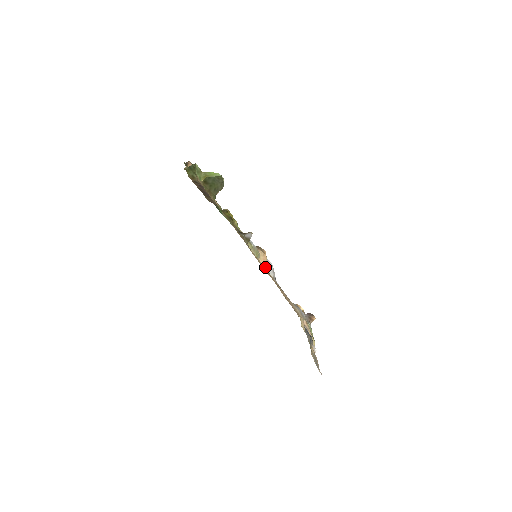
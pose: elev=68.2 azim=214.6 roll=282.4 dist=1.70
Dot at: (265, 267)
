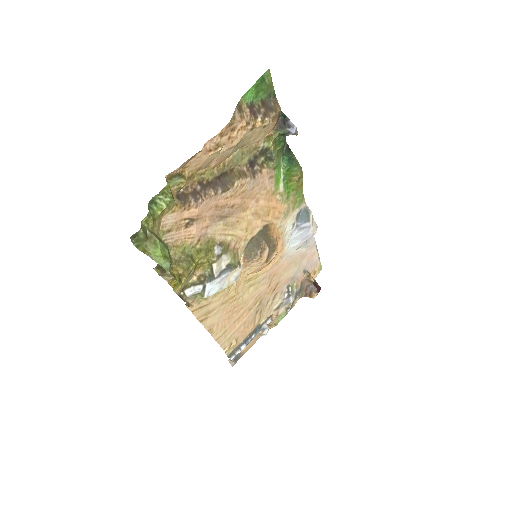
Dot at: (256, 272)
